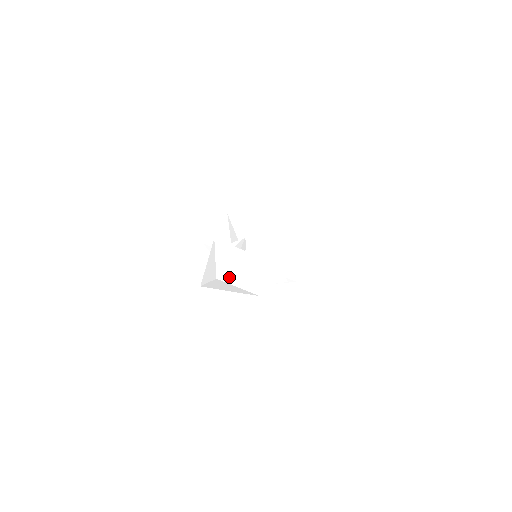
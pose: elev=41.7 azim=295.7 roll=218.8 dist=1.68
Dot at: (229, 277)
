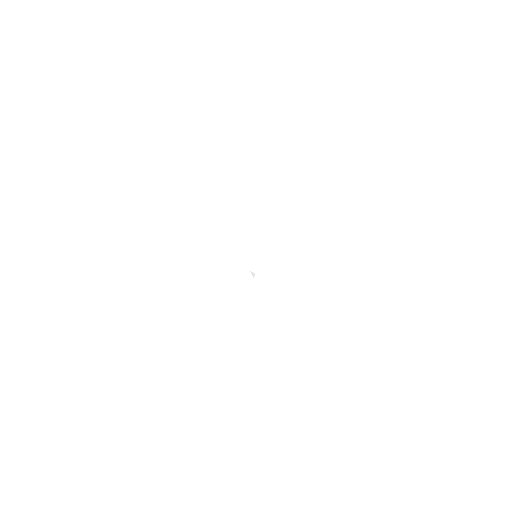
Dot at: (275, 249)
